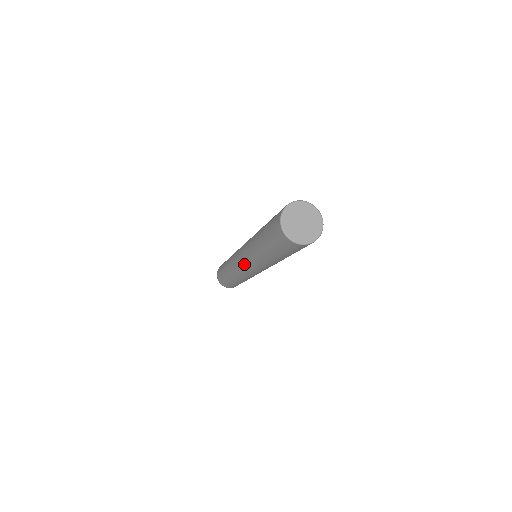
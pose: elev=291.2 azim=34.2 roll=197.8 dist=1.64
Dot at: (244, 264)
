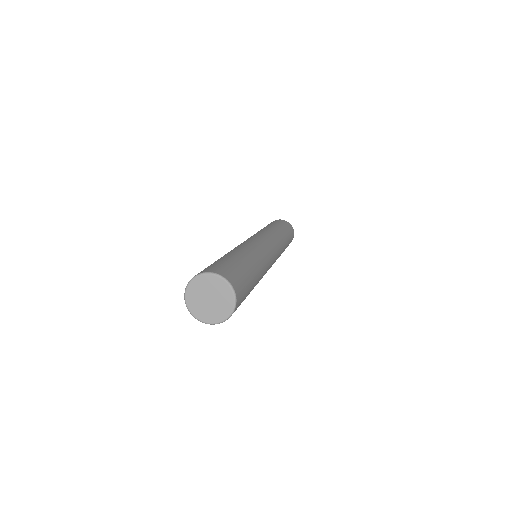
Dot at: occluded
